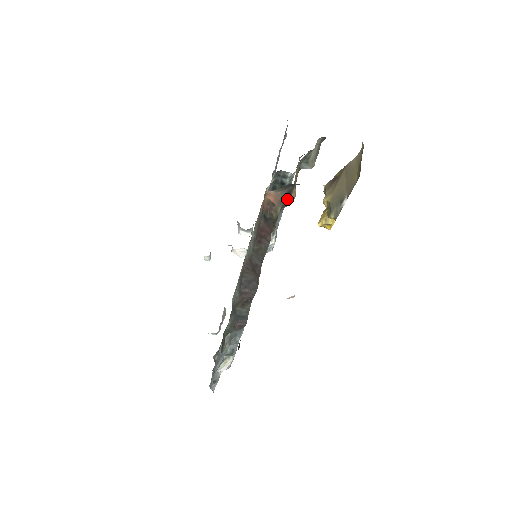
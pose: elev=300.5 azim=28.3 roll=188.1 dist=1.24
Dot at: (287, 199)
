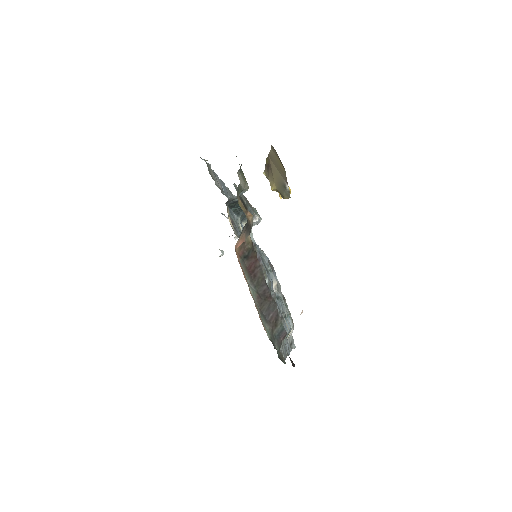
Dot at: (249, 227)
